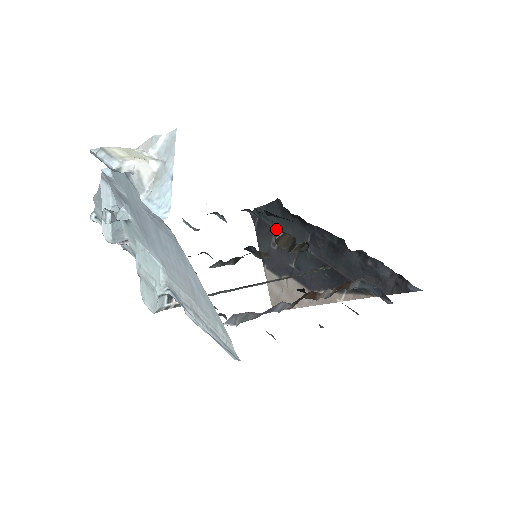
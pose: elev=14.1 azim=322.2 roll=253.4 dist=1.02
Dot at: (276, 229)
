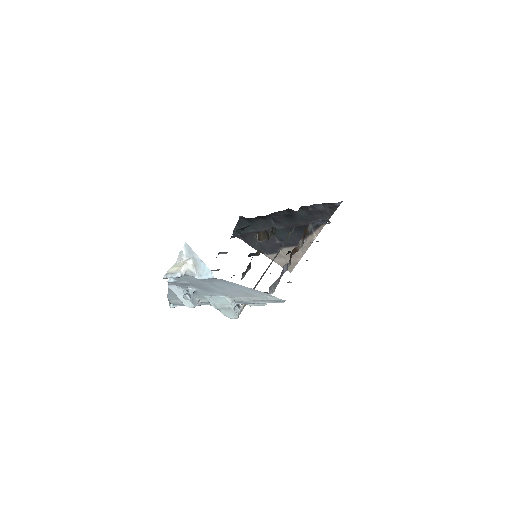
Dot at: (253, 231)
